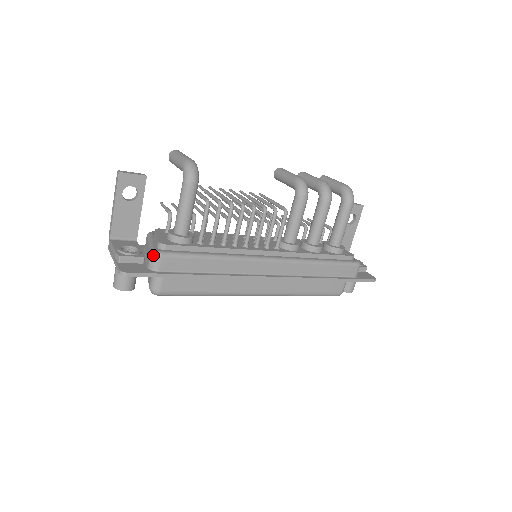
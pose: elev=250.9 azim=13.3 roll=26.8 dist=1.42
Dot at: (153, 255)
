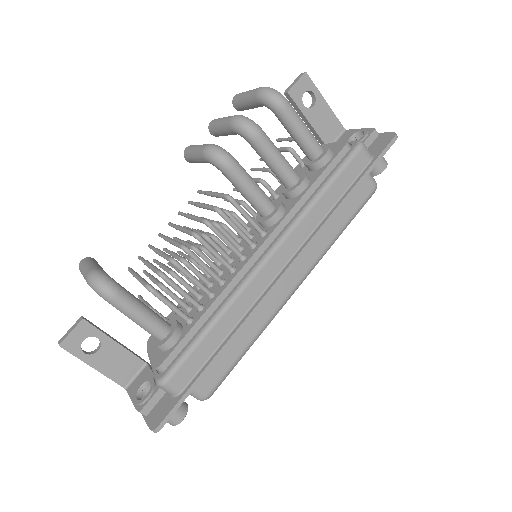
Dot at: (161, 387)
